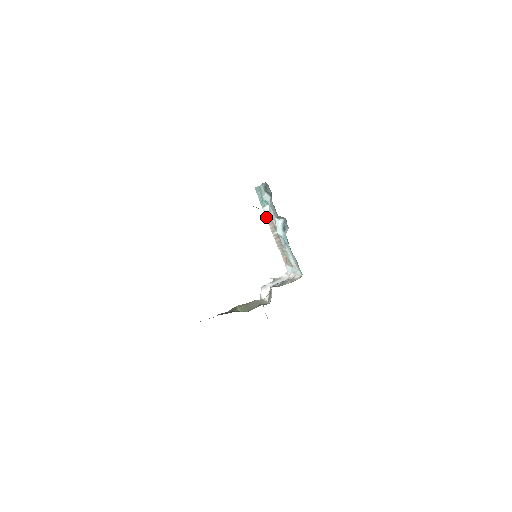
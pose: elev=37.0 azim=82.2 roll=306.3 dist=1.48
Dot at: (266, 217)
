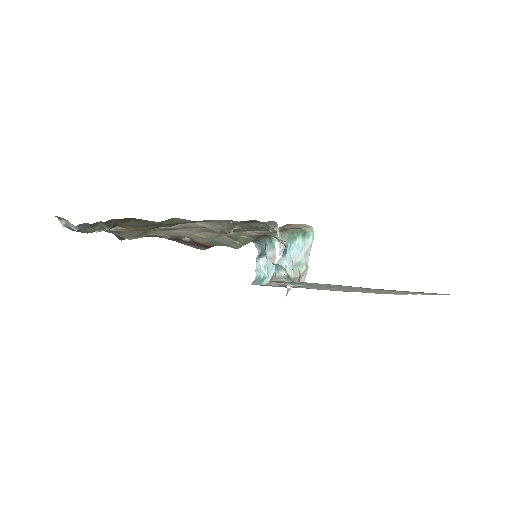
Dot at: (267, 284)
